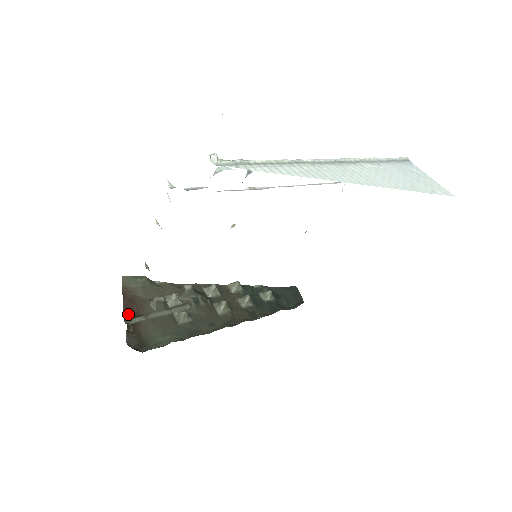
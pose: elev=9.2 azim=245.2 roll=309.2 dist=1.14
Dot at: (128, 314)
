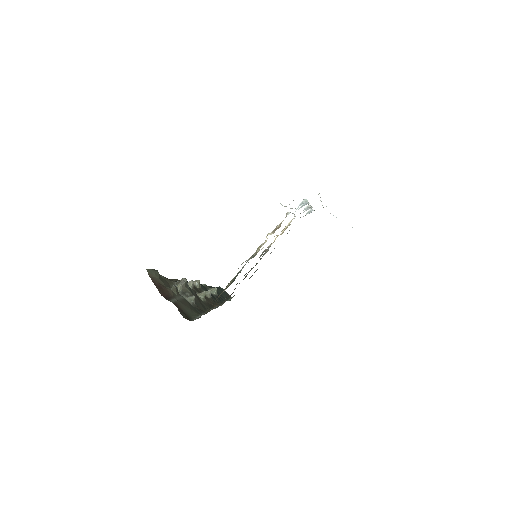
Dot at: (165, 296)
